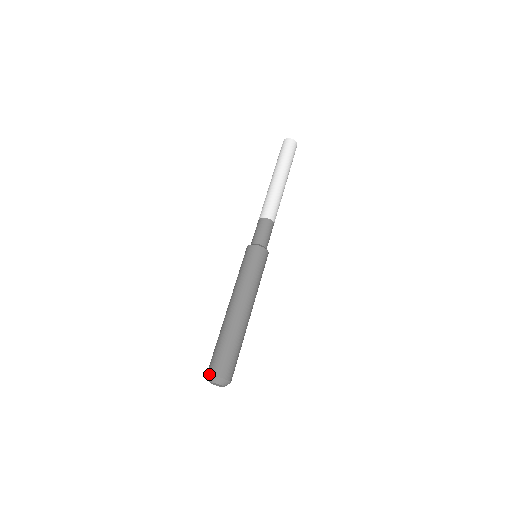
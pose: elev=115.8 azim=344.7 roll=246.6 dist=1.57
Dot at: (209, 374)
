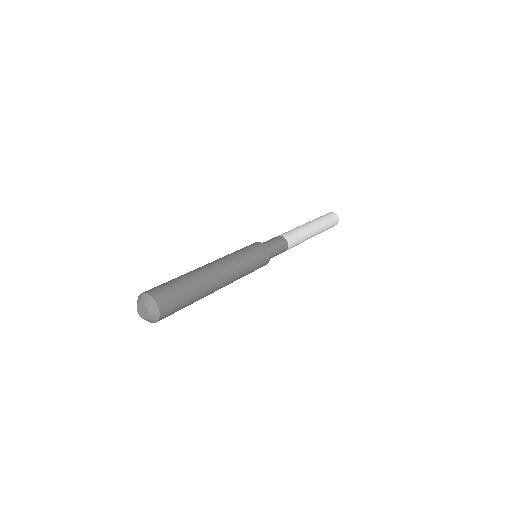
Dot at: occluded
